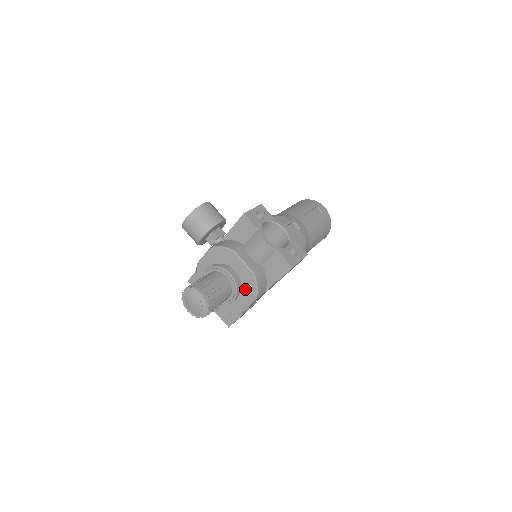
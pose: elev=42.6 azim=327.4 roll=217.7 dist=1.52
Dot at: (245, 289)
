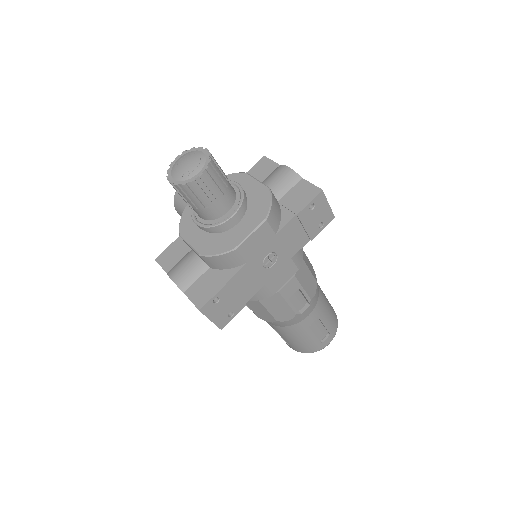
Dot at: (252, 211)
